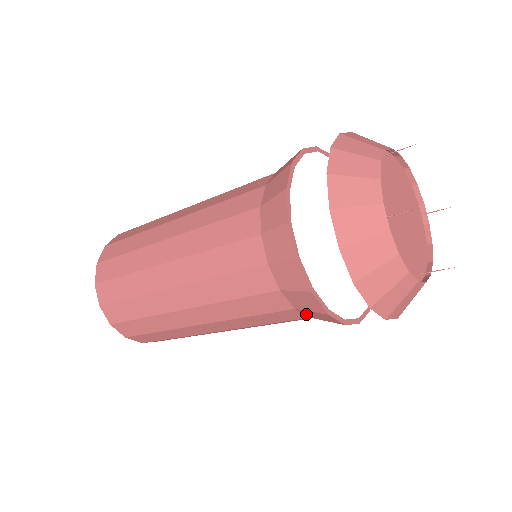
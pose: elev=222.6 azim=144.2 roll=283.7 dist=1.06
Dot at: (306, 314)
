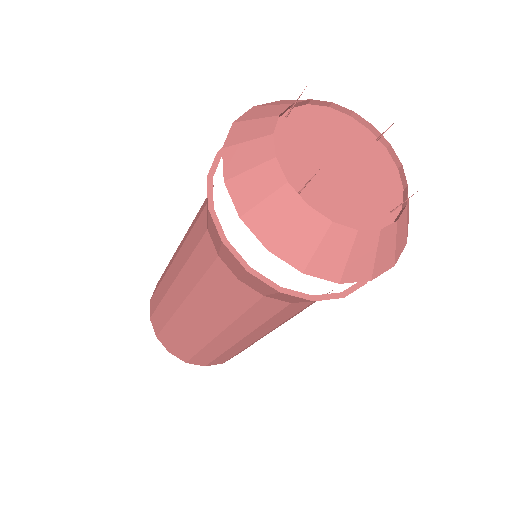
Dot at: occluded
